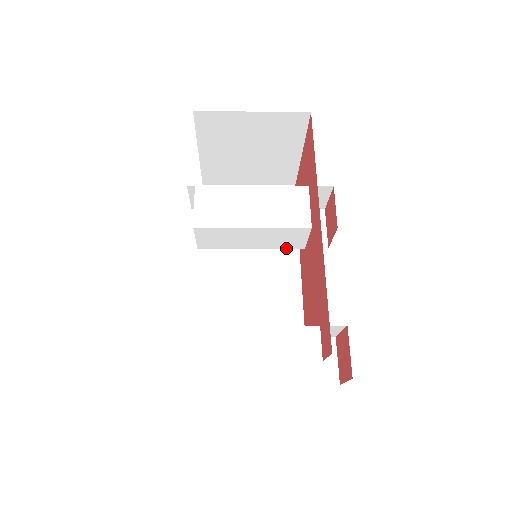
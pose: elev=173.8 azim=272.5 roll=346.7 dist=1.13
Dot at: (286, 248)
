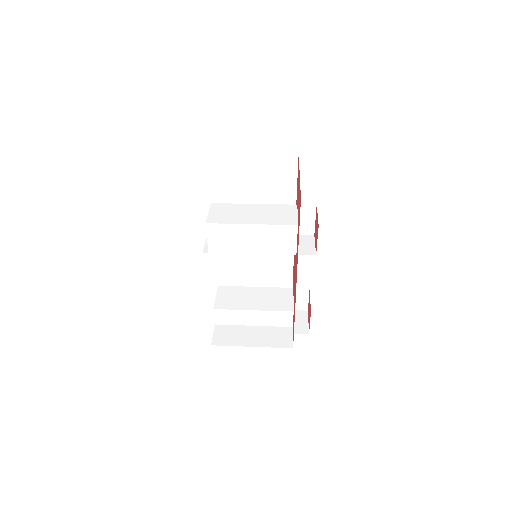
Dot at: occluded
